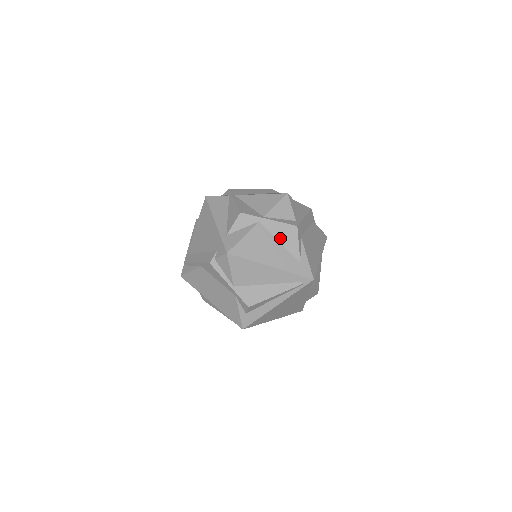
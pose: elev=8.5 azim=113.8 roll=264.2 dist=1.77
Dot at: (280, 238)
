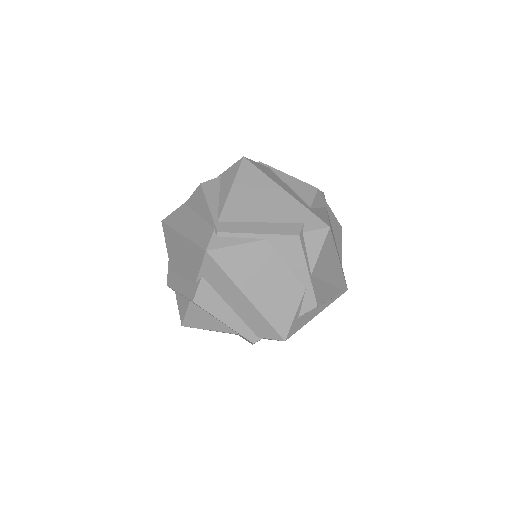
Dot at: (335, 234)
